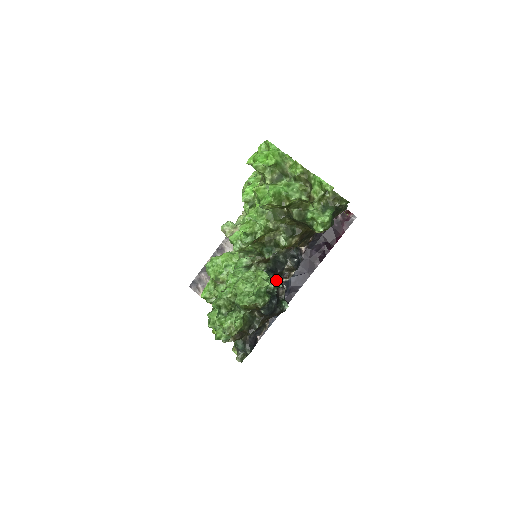
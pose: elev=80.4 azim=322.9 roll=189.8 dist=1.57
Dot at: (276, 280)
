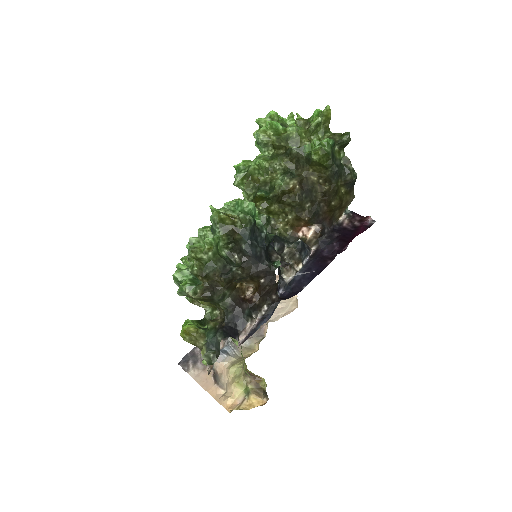
Dot at: (270, 244)
